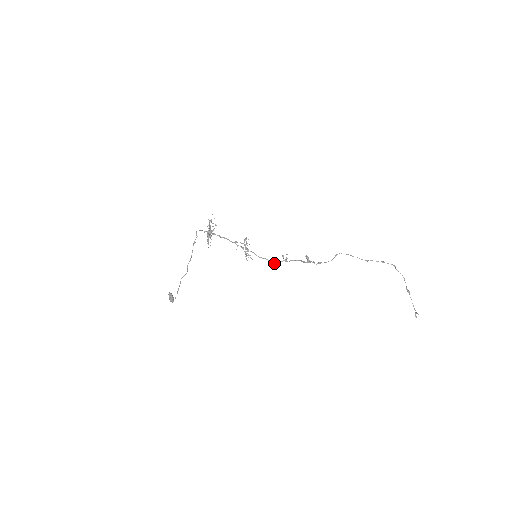
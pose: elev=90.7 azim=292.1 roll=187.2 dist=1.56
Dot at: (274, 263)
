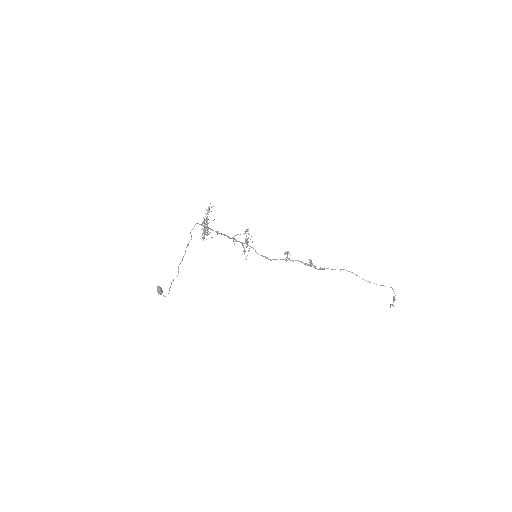
Dot at: occluded
